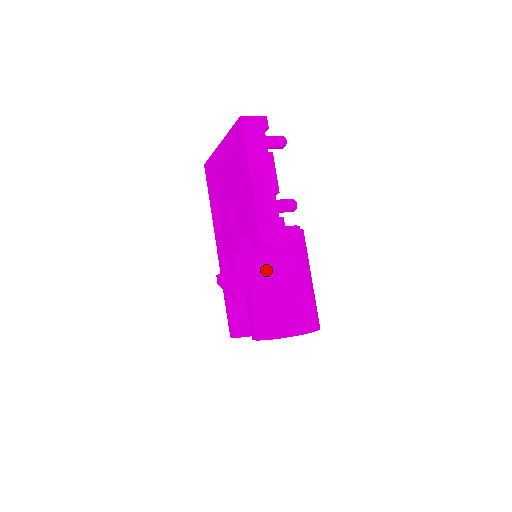
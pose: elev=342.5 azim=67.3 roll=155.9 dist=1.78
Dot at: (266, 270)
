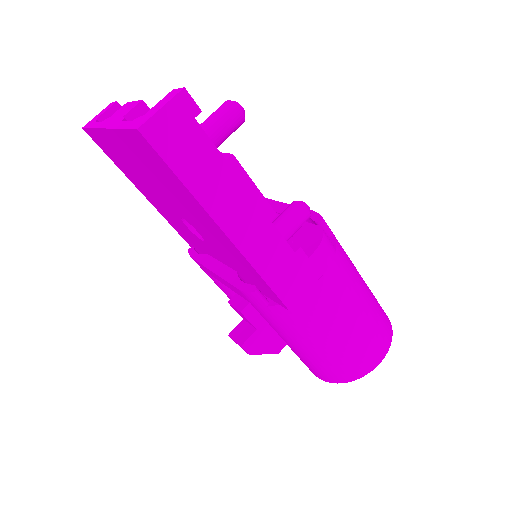
Dot at: (306, 325)
